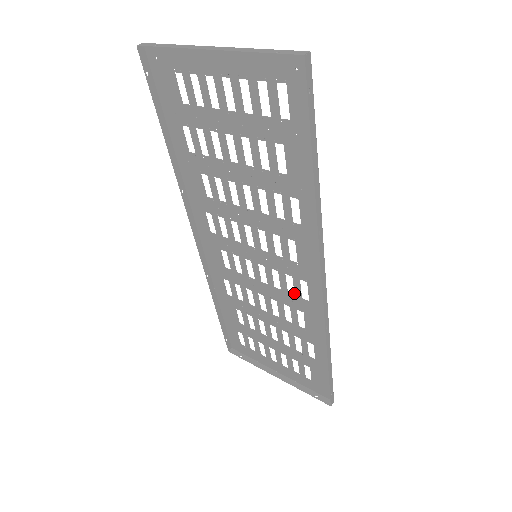
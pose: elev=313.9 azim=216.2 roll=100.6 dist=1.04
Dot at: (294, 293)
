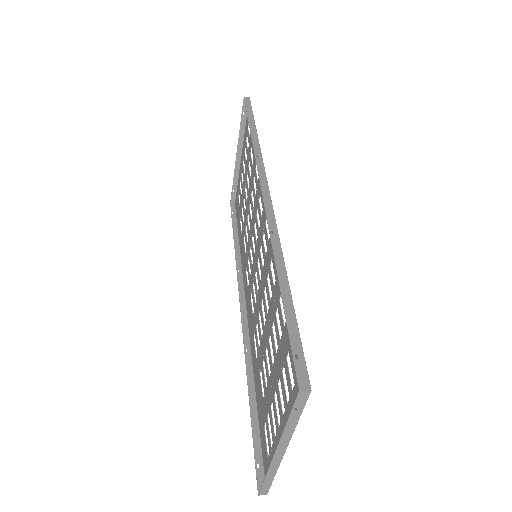
Dot at: (267, 247)
